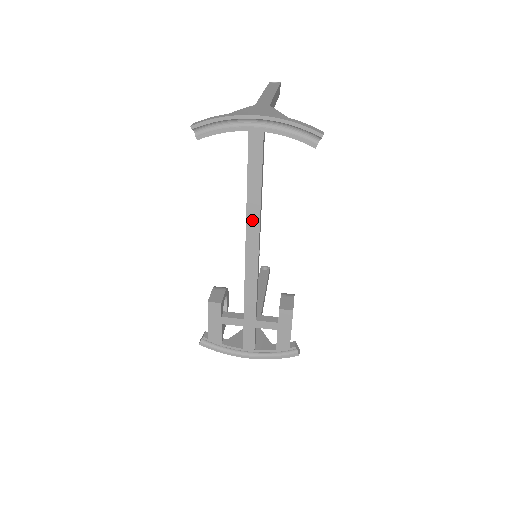
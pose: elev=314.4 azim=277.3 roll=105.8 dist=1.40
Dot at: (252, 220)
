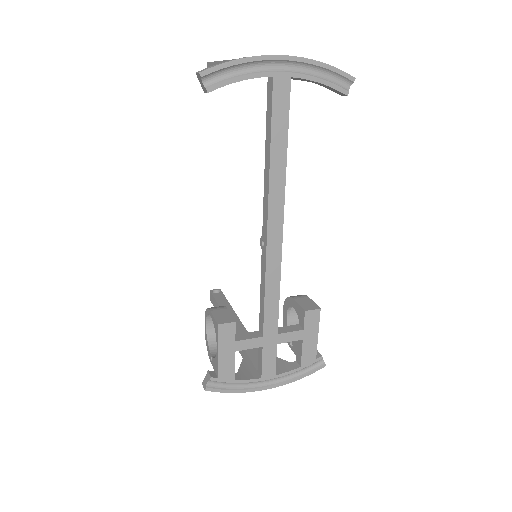
Dot at: (275, 198)
